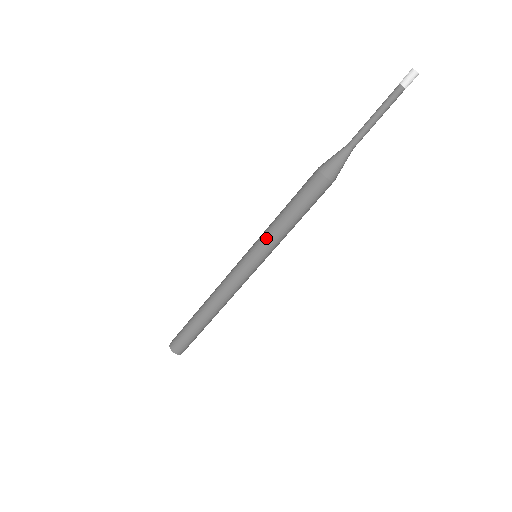
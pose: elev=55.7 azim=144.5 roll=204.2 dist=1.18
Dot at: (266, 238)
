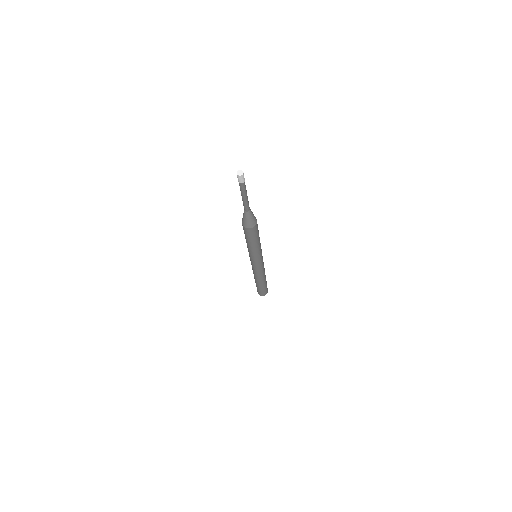
Dot at: (252, 255)
